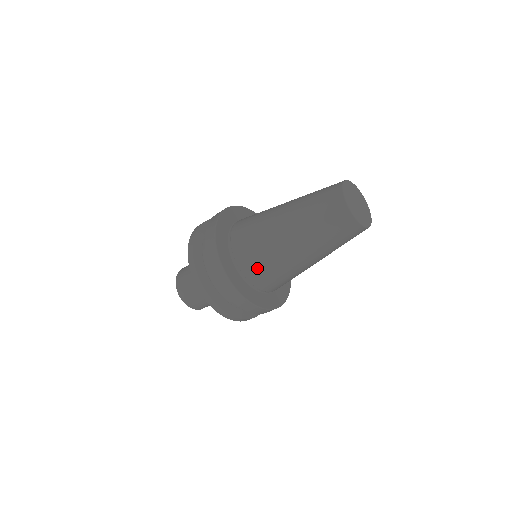
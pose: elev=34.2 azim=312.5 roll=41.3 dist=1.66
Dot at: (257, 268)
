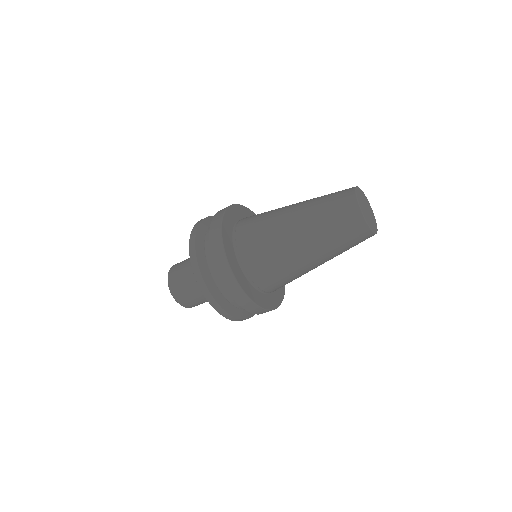
Dot at: (267, 274)
